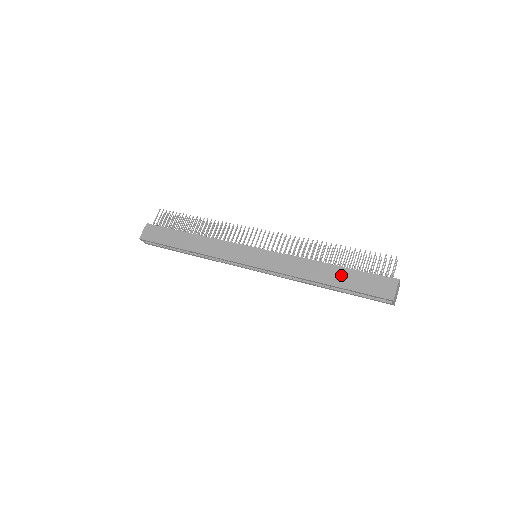
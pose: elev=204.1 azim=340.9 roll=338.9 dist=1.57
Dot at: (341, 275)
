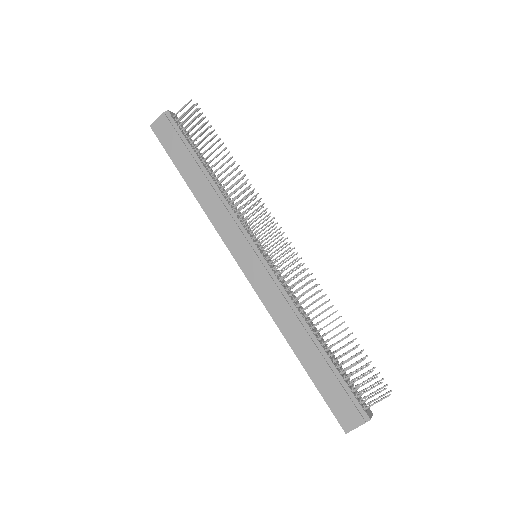
Dot at: (319, 363)
